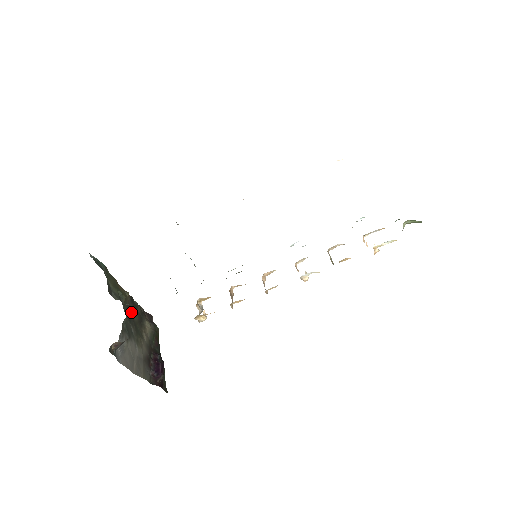
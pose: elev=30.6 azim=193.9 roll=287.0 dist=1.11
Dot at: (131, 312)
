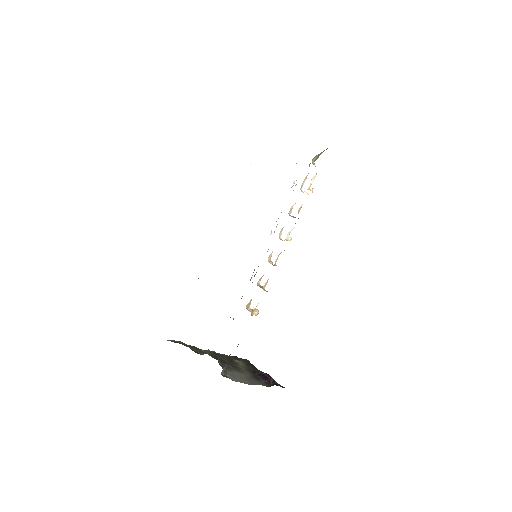
Dot at: (220, 359)
